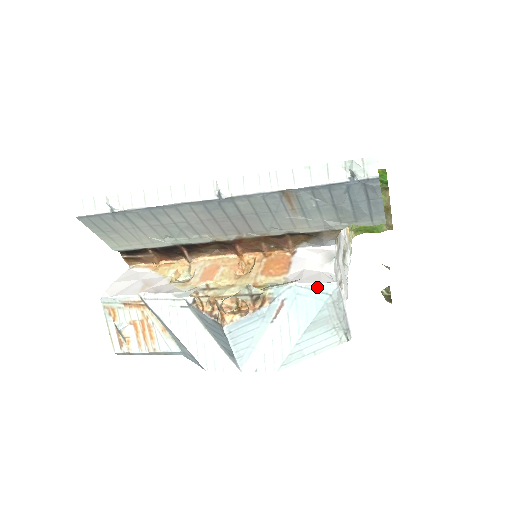
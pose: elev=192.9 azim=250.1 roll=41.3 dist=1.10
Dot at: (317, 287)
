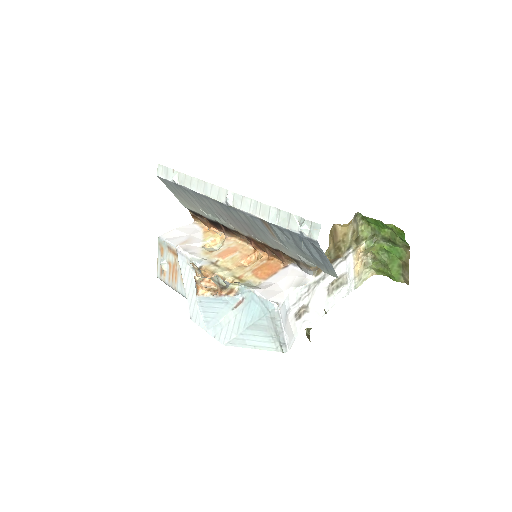
Dot at: (265, 301)
